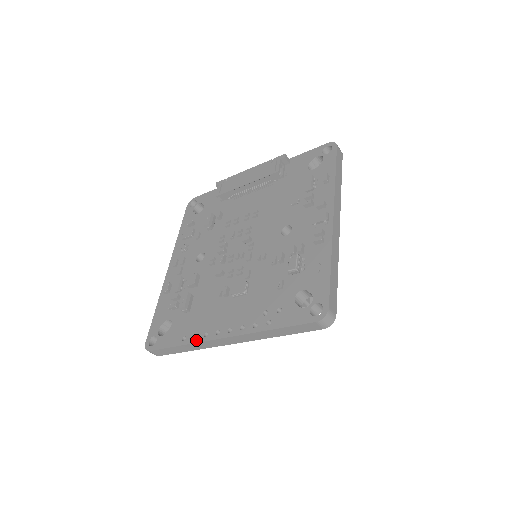
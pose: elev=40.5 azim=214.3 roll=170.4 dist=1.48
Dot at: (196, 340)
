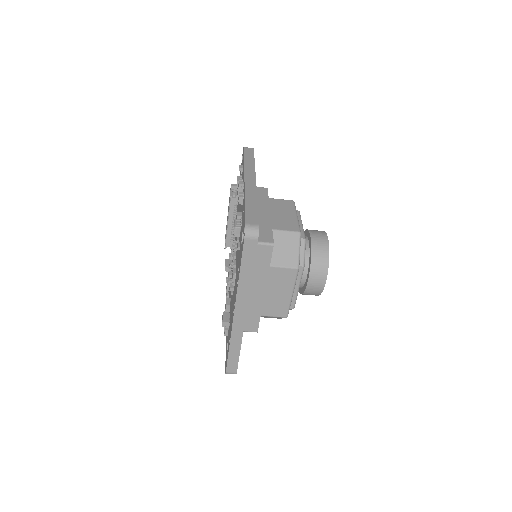
Dot at: (231, 333)
